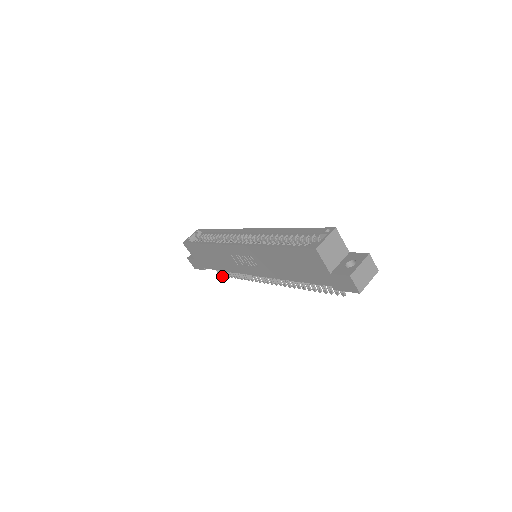
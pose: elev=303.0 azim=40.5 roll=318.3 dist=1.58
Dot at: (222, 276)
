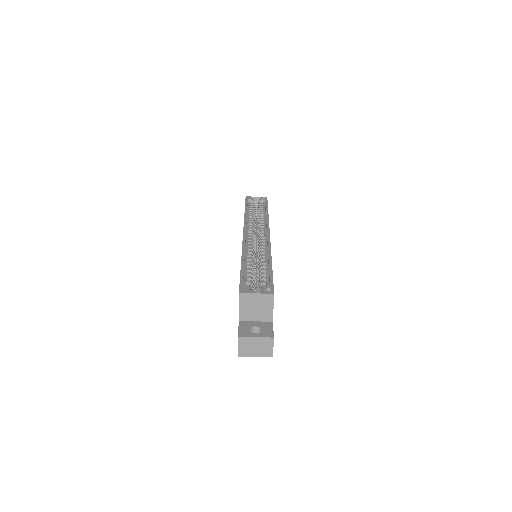
Dot at: occluded
